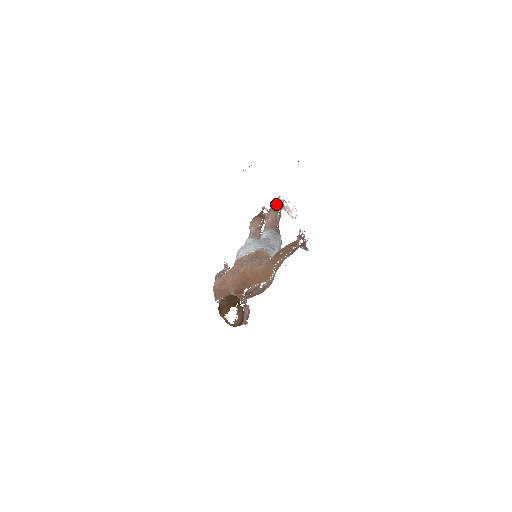
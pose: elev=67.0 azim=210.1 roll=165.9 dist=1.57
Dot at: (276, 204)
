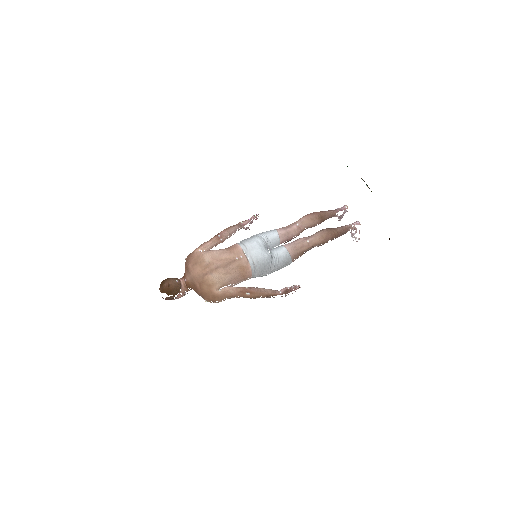
Dot at: (338, 232)
